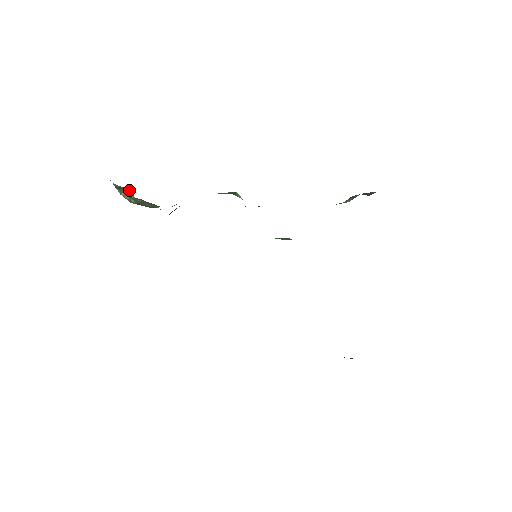
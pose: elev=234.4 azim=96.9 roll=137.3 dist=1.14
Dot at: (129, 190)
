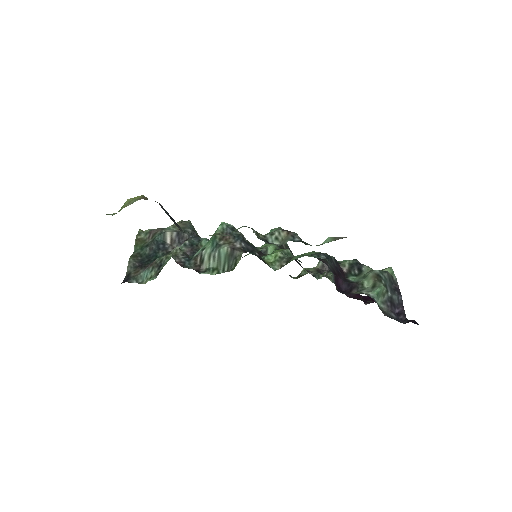
Dot at: occluded
